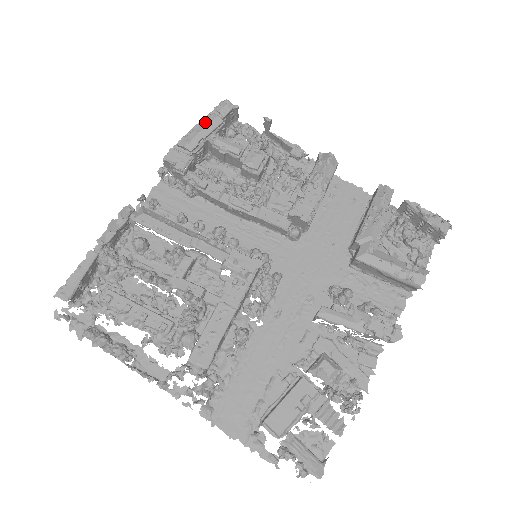
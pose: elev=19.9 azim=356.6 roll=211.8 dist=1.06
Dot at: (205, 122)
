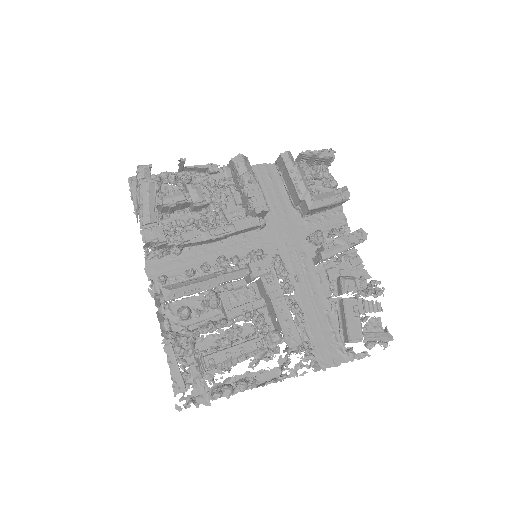
Dot at: (144, 193)
